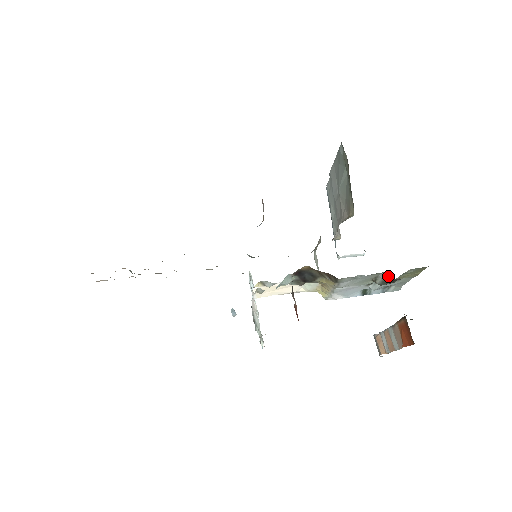
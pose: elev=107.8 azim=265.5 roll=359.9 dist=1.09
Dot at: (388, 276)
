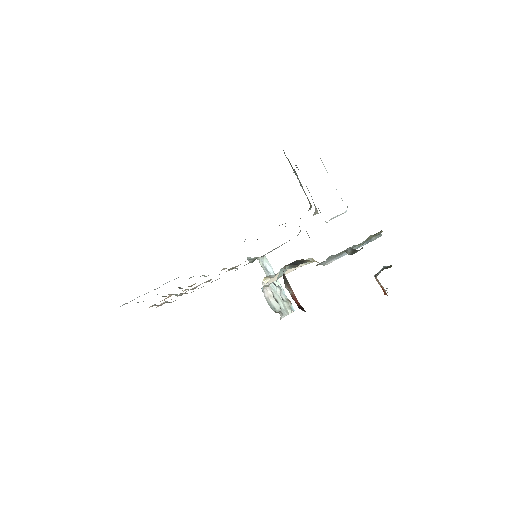
Dot at: (353, 249)
